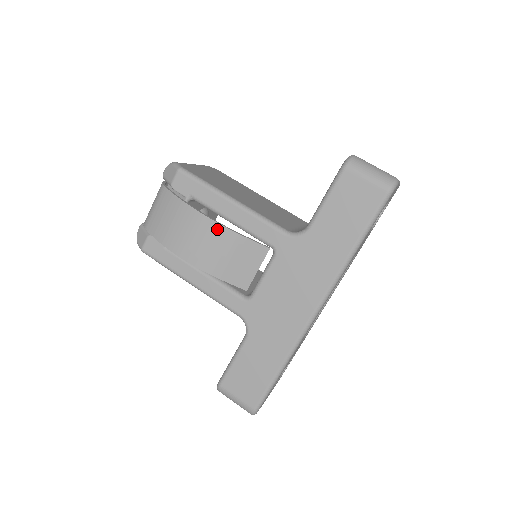
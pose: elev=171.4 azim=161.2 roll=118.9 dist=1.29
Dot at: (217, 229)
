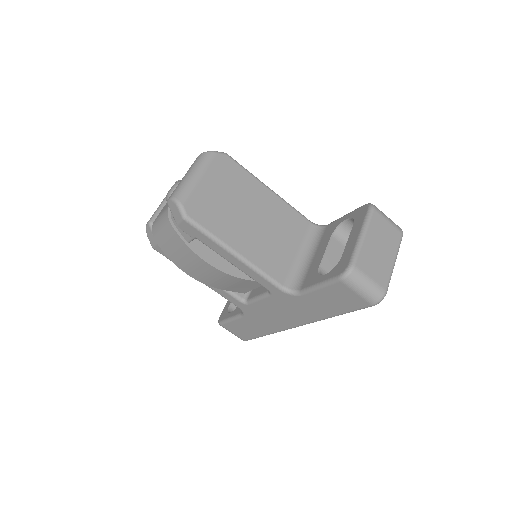
Dot at: (221, 273)
